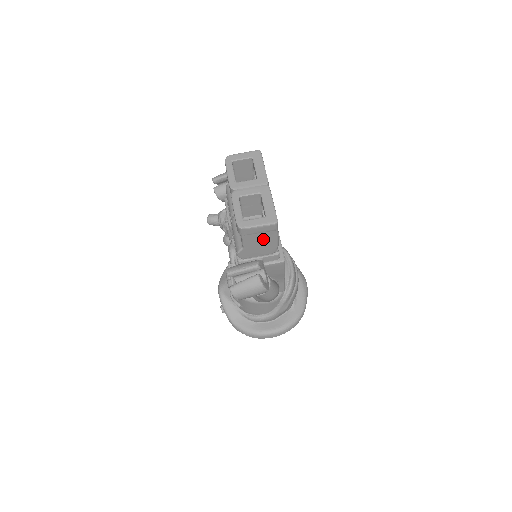
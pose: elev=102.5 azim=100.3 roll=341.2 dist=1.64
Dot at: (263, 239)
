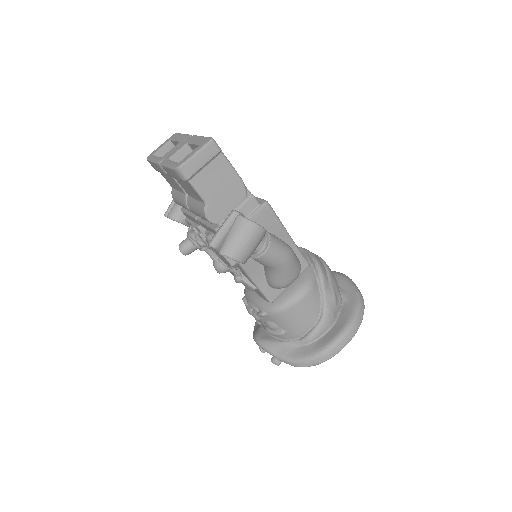
Dot at: (217, 177)
